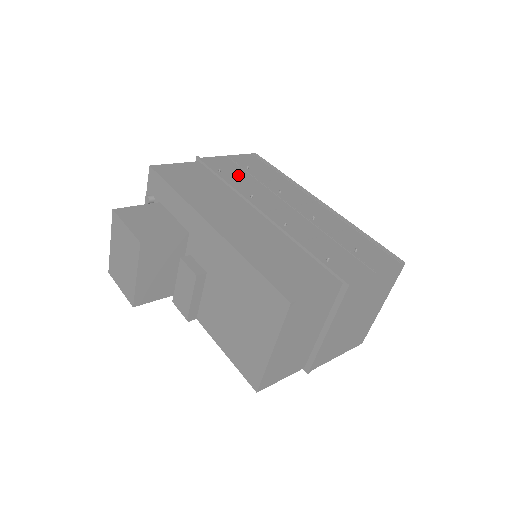
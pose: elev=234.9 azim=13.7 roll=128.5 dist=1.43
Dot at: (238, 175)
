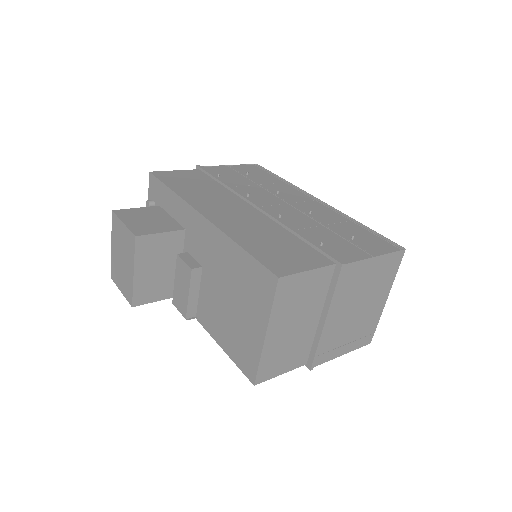
Dot at: (237, 179)
